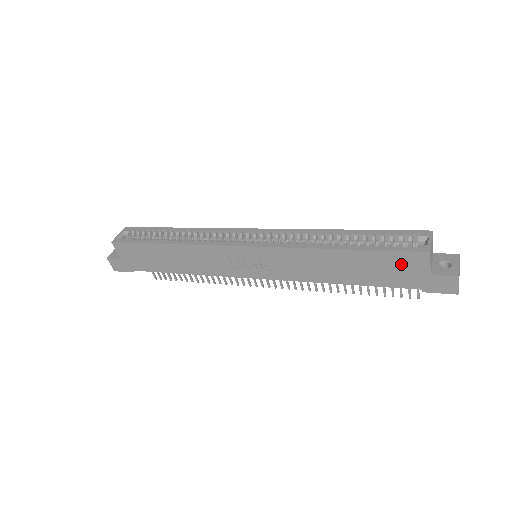
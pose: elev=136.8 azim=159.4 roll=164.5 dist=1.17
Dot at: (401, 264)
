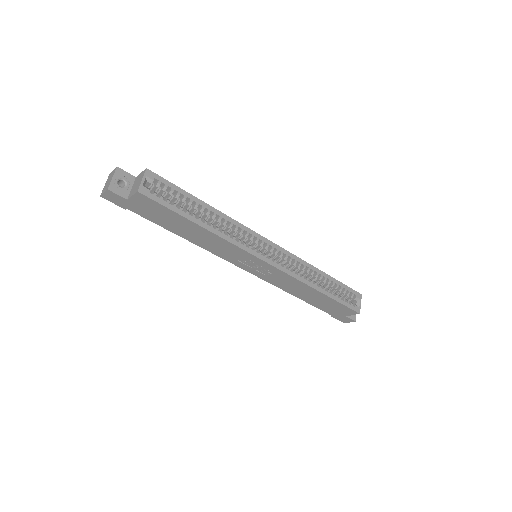
Dot at: (340, 309)
